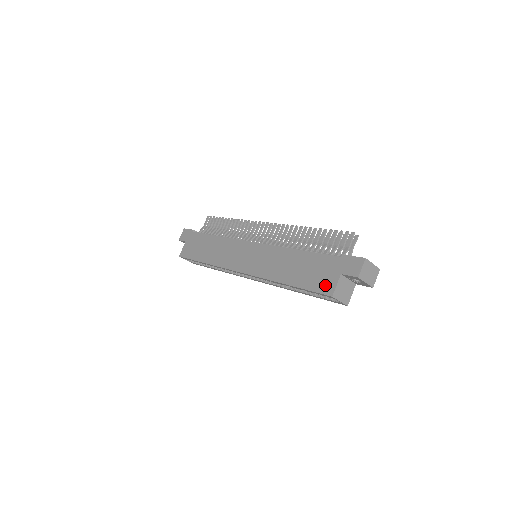
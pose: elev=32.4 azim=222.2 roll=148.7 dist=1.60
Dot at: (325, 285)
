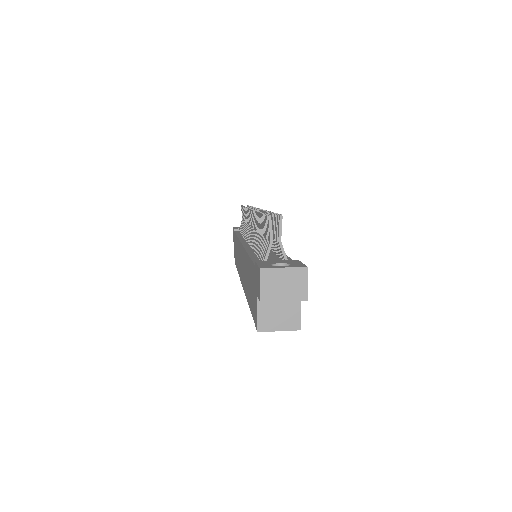
Dot at: (254, 312)
